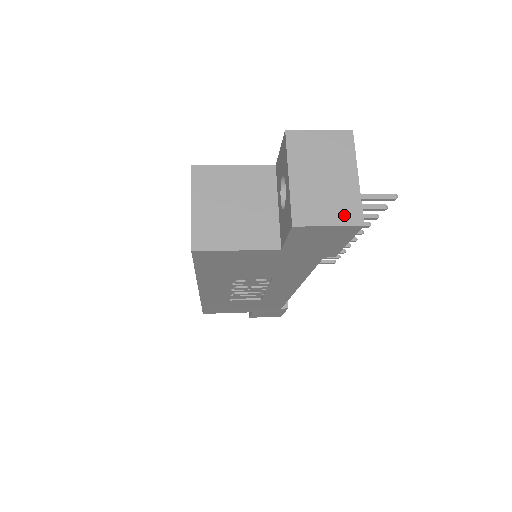
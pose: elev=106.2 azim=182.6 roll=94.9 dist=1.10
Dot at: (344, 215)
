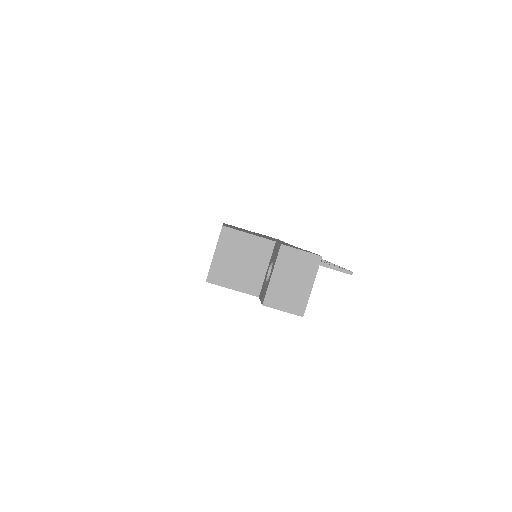
Dot at: (294, 308)
